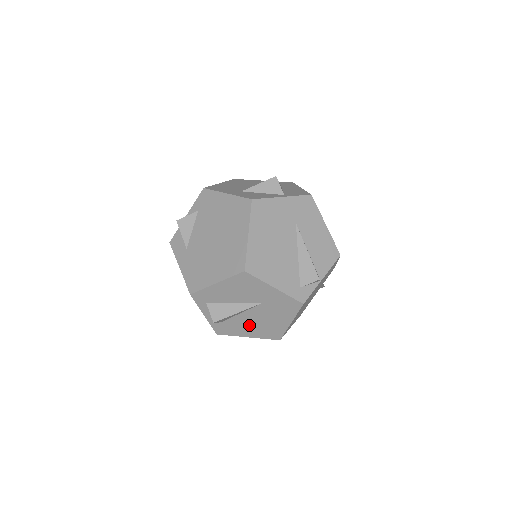
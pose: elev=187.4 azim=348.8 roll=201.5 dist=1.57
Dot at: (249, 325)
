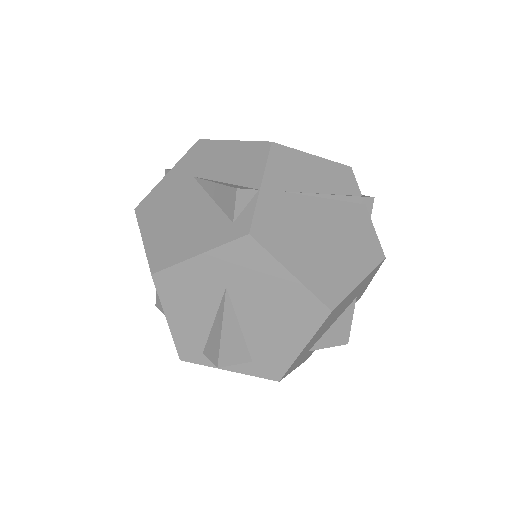
Dot at: (274, 332)
